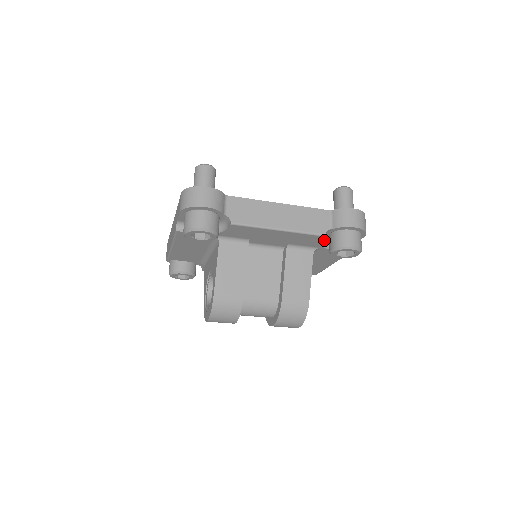
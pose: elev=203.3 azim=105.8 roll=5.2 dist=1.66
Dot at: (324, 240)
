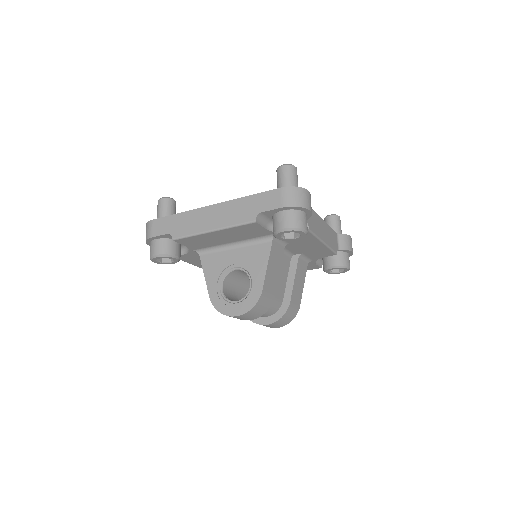
Dot at: occluded
